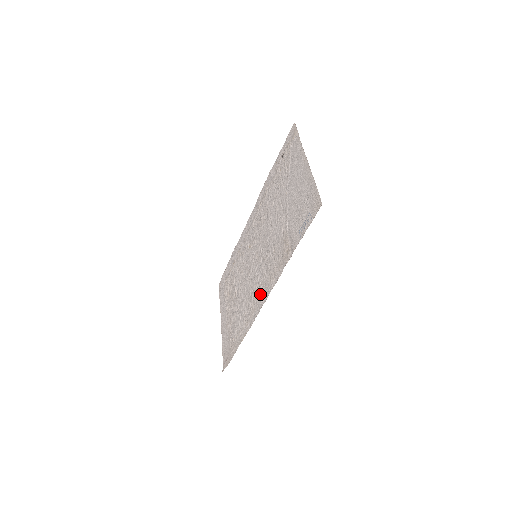
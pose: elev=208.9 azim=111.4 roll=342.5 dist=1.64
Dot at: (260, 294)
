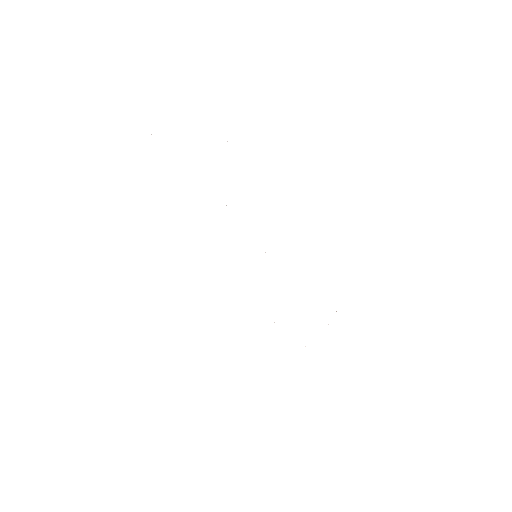
Dot at: occluded
